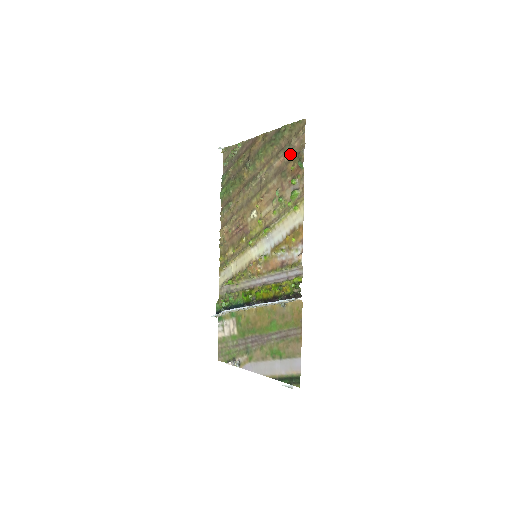
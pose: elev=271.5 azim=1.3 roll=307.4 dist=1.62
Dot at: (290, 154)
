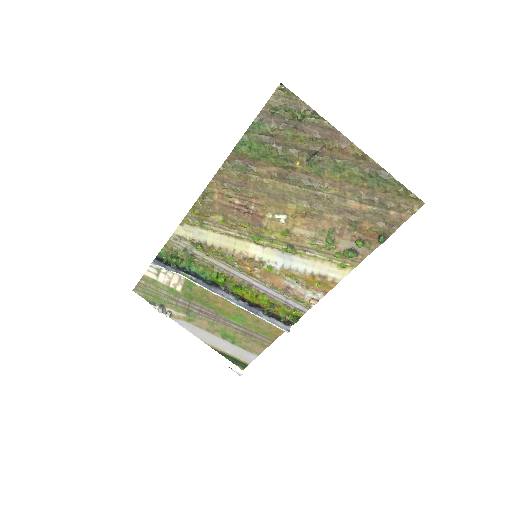
Dot at: (377, 214)
